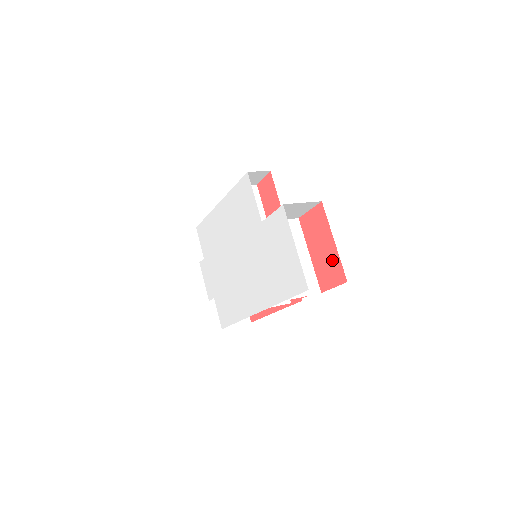
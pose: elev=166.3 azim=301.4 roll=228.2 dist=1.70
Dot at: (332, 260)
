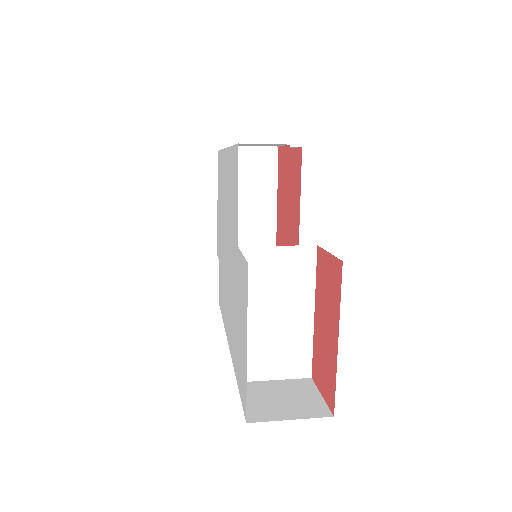
Dot at: (329, 361)
